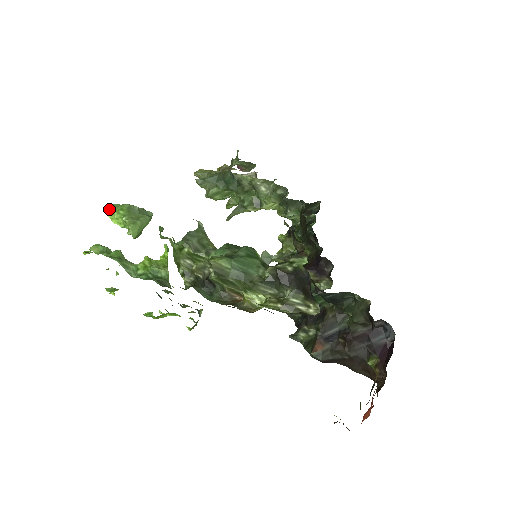
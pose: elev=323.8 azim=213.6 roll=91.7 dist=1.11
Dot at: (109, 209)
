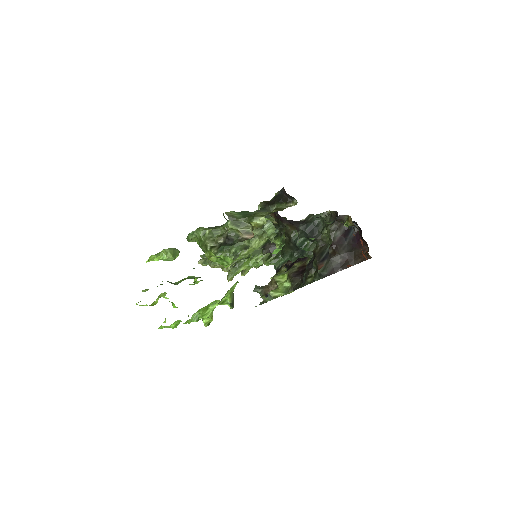
Dot at: (150, 257)
